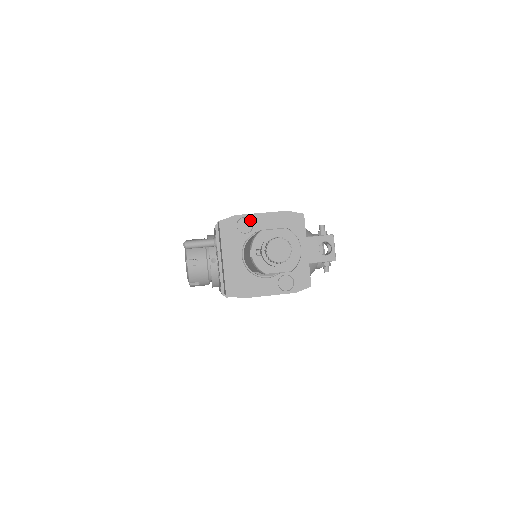
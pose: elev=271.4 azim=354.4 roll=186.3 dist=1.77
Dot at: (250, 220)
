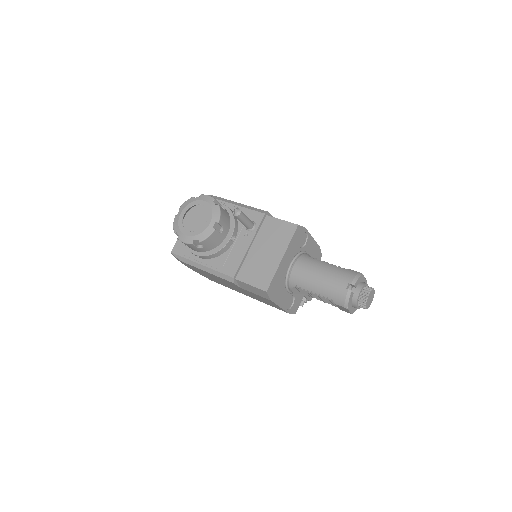
Dot at: (306, 238)
